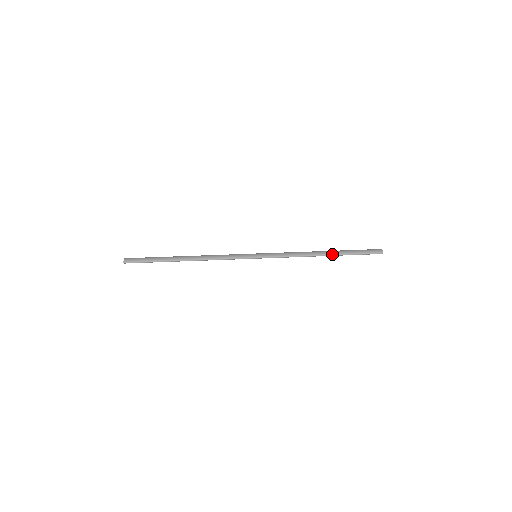
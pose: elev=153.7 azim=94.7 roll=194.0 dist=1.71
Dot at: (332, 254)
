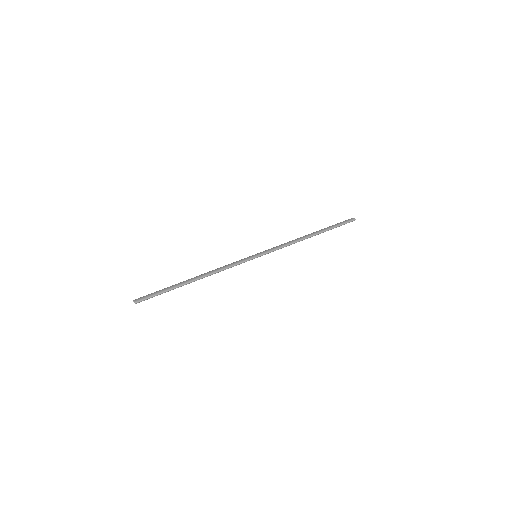
Dot at: (317, 233)
